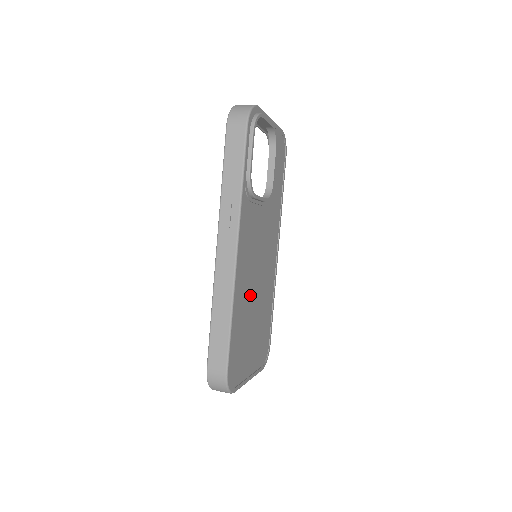
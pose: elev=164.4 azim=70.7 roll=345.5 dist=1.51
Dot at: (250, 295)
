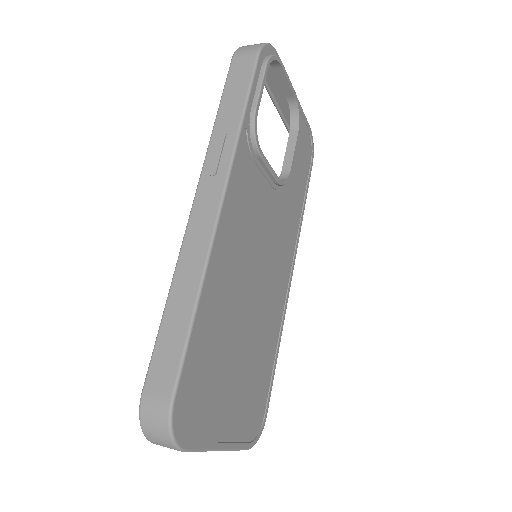
Dot at: (238, 300)
